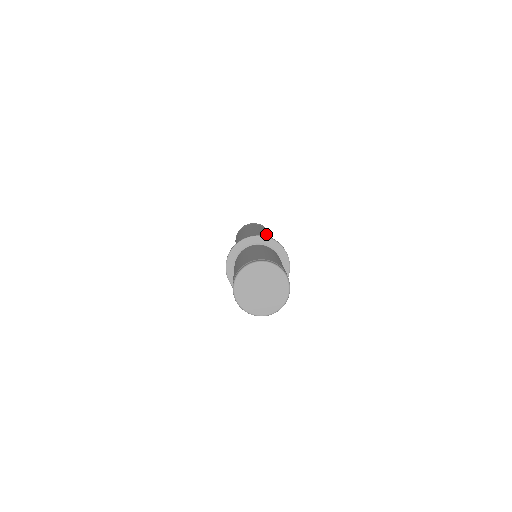
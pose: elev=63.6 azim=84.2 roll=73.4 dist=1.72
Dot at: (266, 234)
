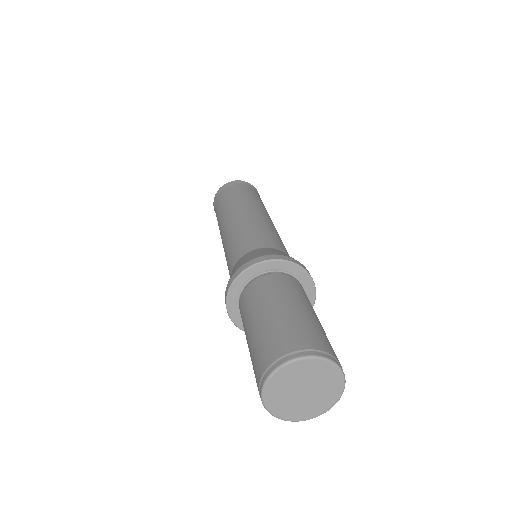
Dot at: (257, 214)
